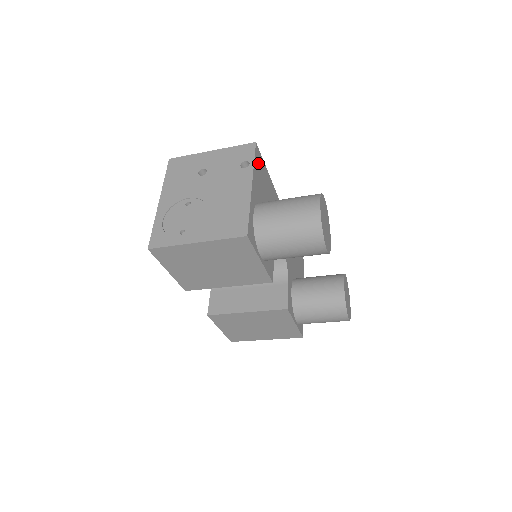
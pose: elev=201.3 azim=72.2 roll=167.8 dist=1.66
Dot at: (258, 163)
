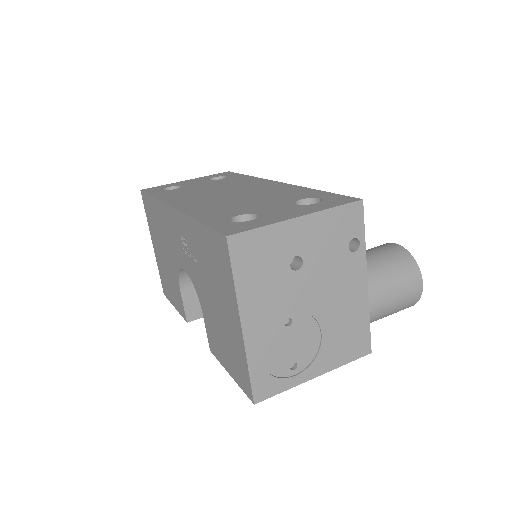
Dot at: occluded
